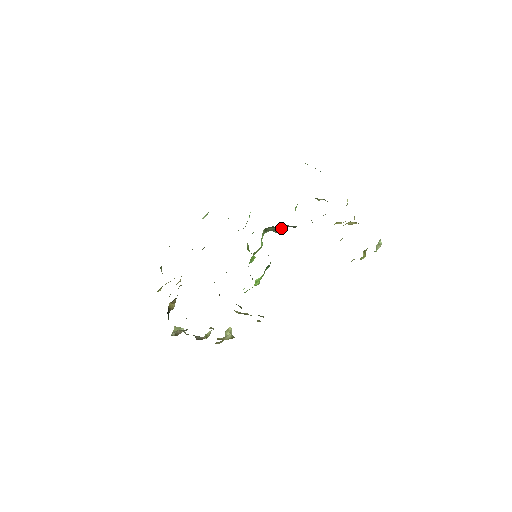
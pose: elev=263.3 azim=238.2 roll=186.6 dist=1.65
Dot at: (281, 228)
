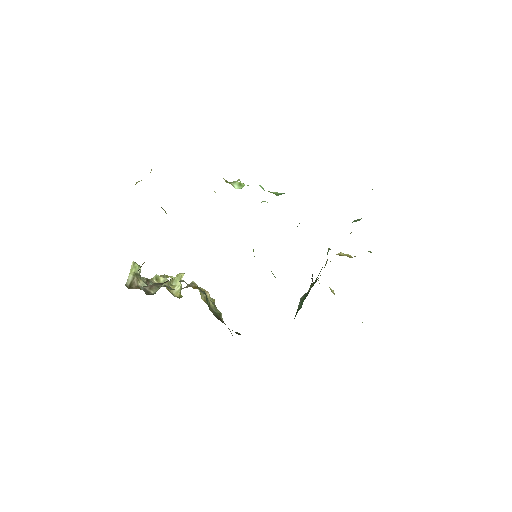
Dot at: occluded
